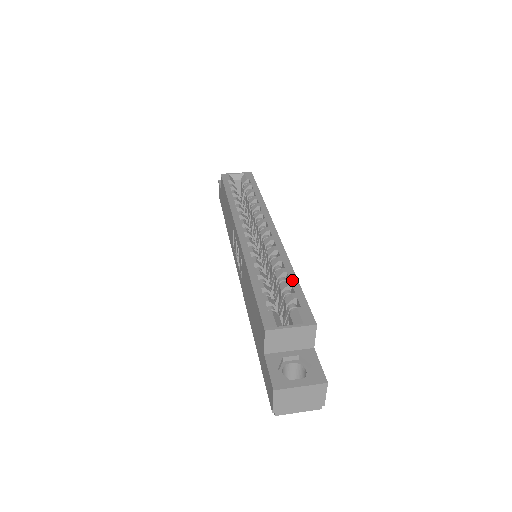
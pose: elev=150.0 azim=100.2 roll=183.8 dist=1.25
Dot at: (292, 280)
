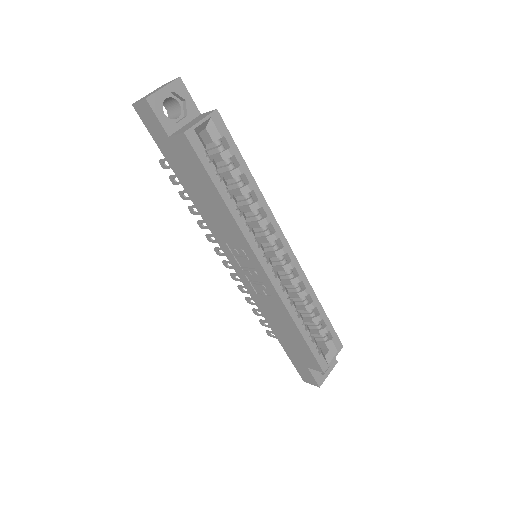
Dot at: (322, 314)
